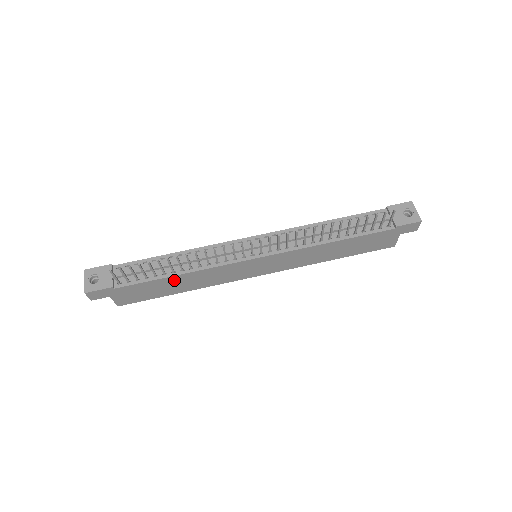
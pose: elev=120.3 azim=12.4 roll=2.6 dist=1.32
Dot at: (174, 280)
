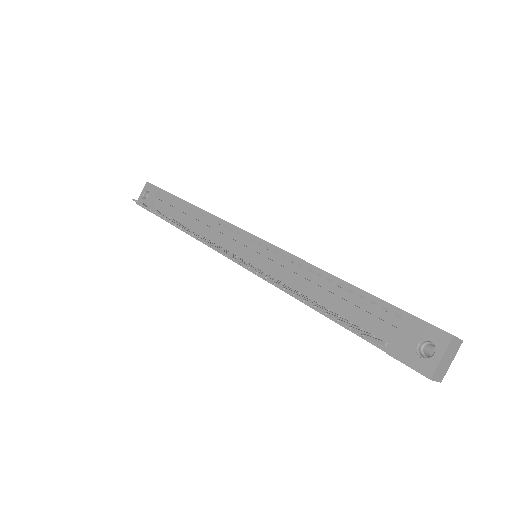
Dot at: occluded
